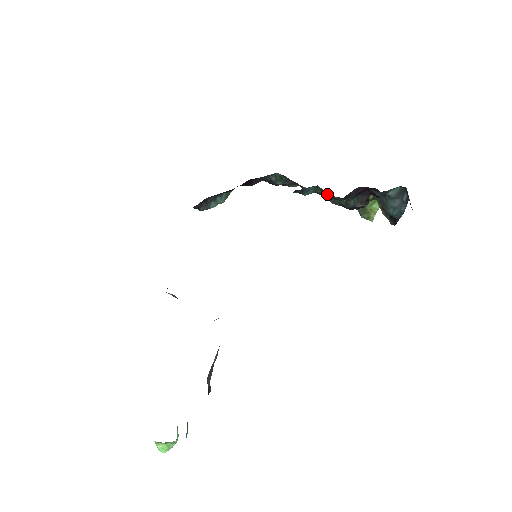
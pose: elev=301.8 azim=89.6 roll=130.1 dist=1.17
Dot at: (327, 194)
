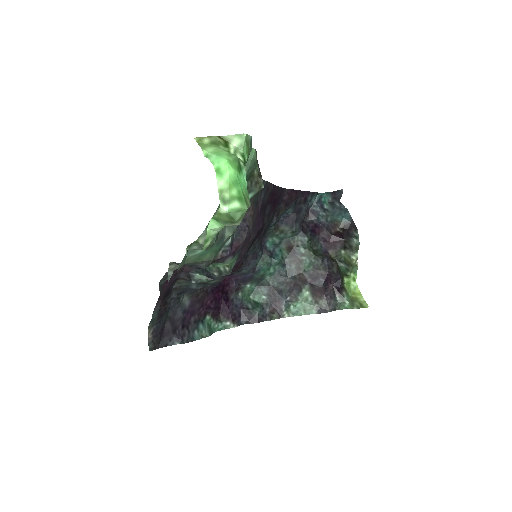
Dot at: (292, 249)
